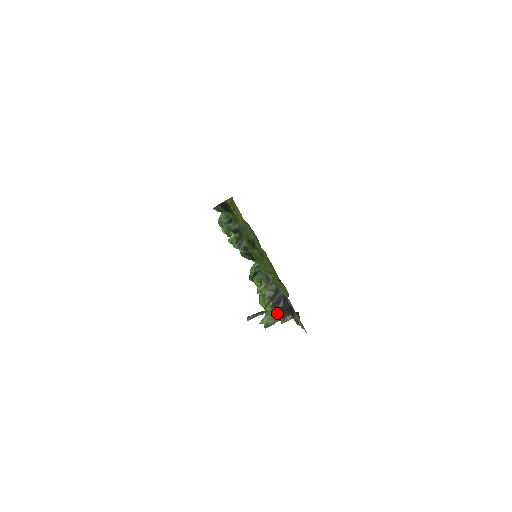
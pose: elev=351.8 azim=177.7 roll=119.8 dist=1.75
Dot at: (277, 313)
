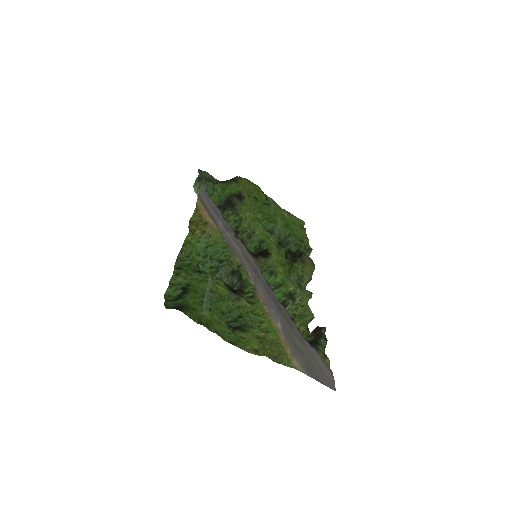
Dot at: occluded
